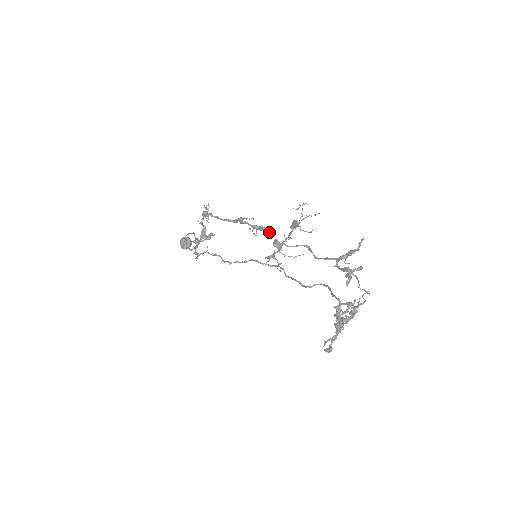
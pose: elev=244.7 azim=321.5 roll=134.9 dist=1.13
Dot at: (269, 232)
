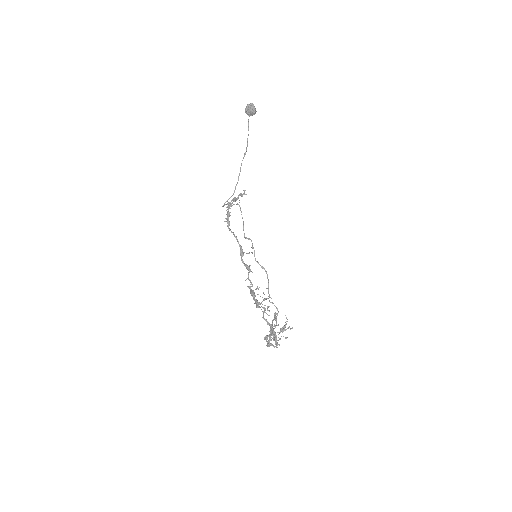
Dot at: (251, 283)
